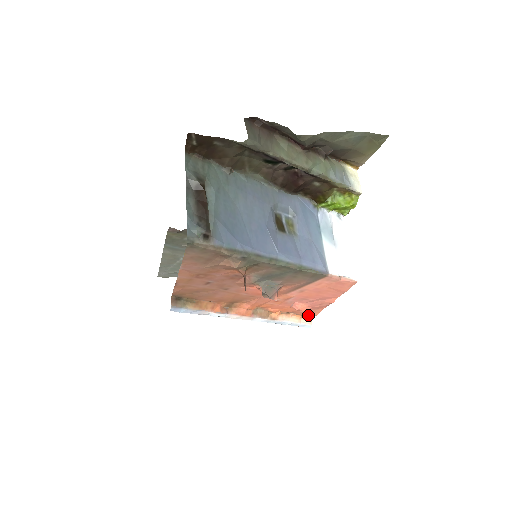
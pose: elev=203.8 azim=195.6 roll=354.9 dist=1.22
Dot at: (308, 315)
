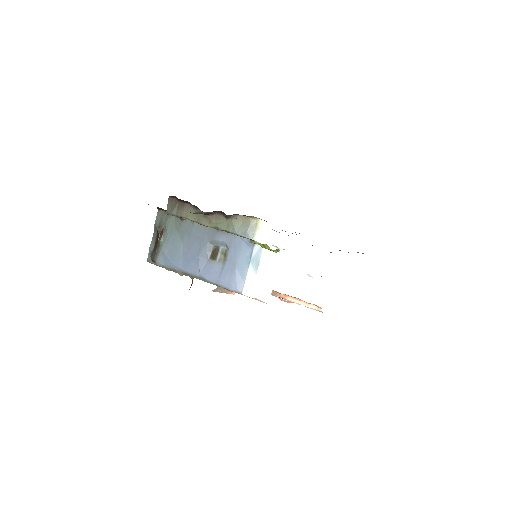
Dot at: (313, 304)
